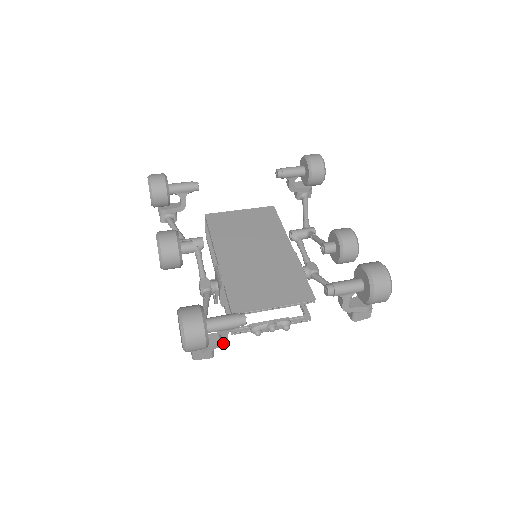
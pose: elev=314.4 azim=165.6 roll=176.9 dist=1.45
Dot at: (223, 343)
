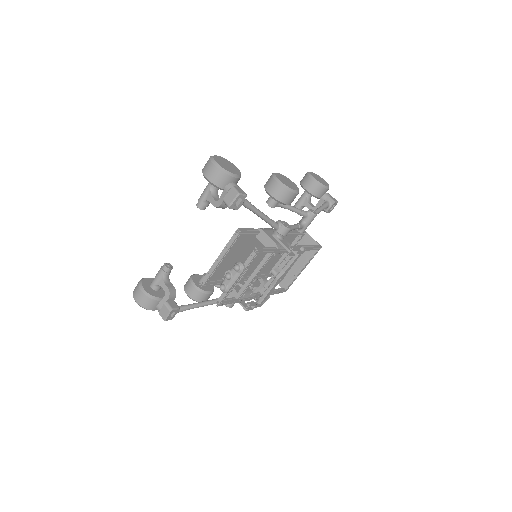
Dot at: (168, 293)
